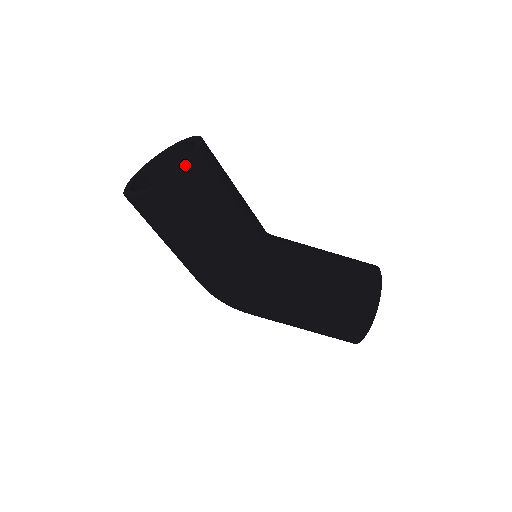
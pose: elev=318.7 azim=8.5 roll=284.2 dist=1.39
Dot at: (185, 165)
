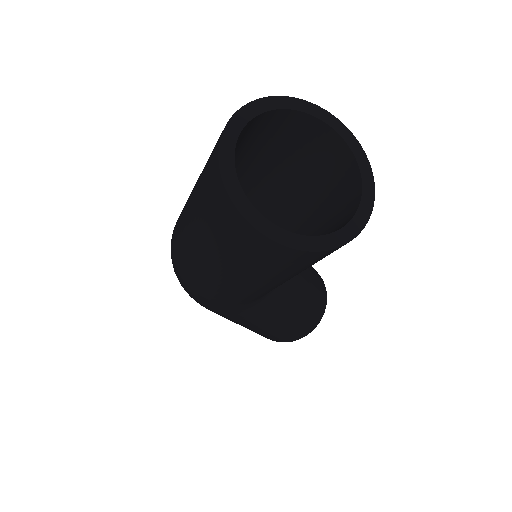
Dot at: (361, 230)
